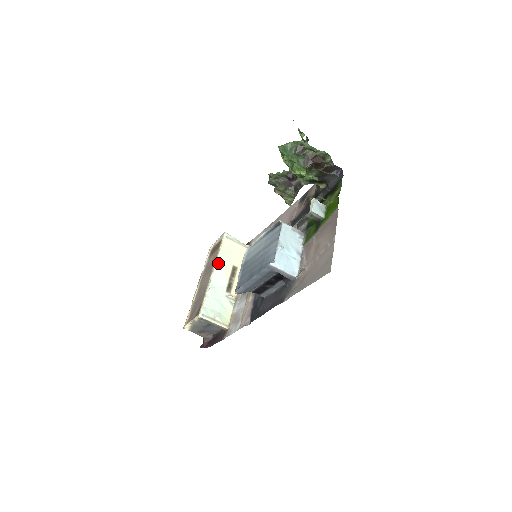
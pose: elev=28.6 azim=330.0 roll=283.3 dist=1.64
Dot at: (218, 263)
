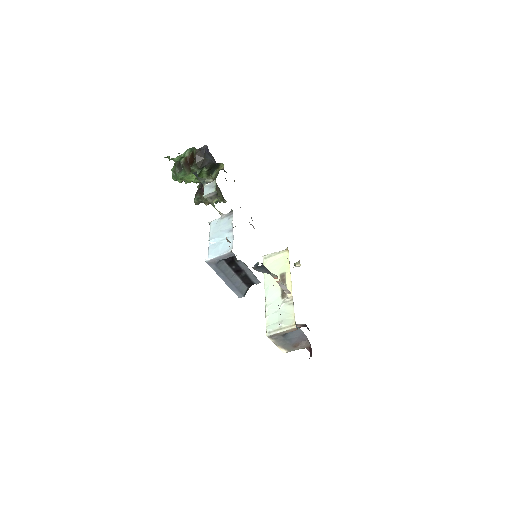
Dot at: (266, 283)
